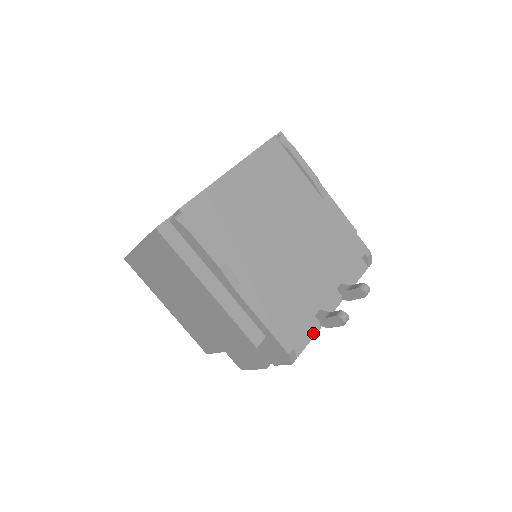
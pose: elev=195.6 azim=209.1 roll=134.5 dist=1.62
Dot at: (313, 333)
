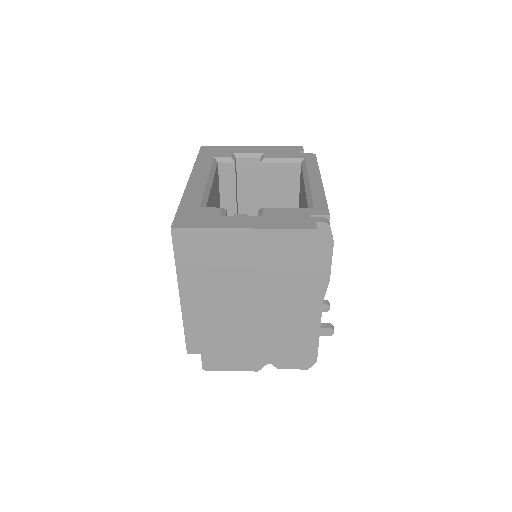
Dot at: occluded
